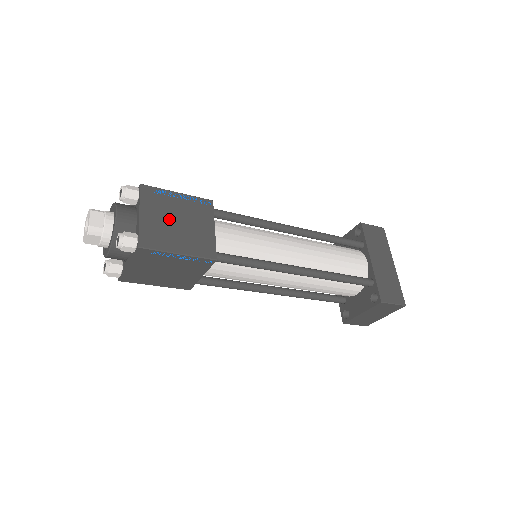
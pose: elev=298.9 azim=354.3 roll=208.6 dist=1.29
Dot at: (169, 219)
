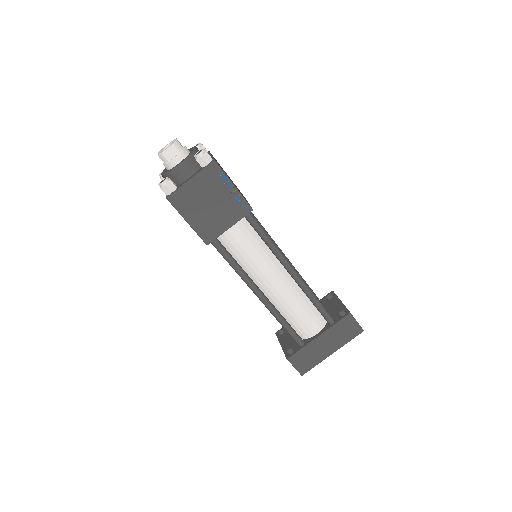
Dot at: (206, 197)
